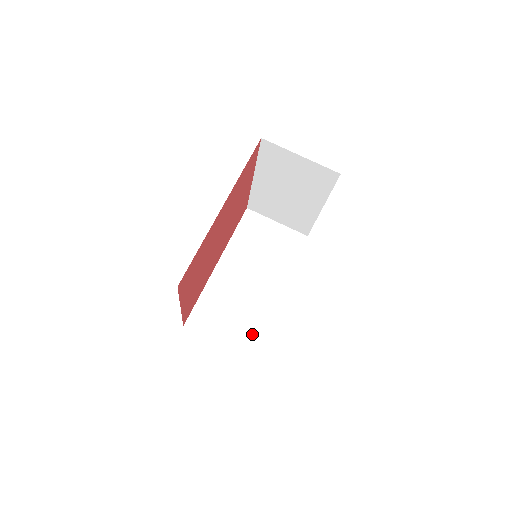
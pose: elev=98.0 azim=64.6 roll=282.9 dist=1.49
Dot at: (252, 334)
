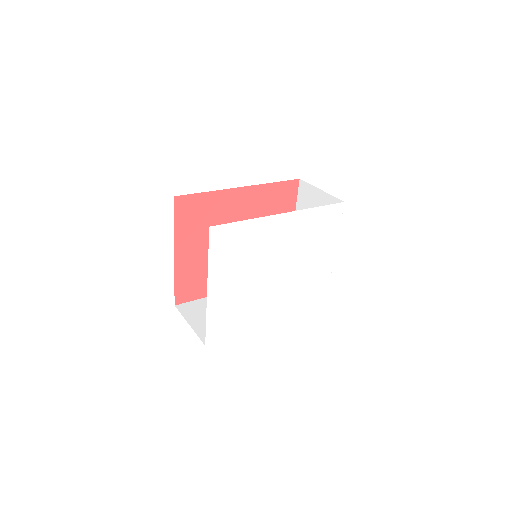
Dot at: occluded
